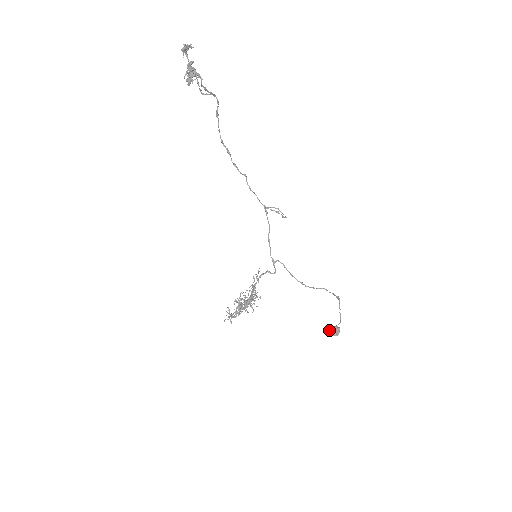
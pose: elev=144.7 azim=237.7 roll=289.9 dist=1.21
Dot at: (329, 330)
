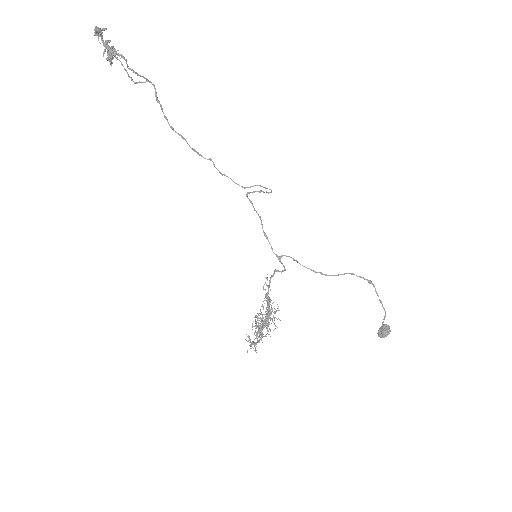
Dot at: occluded
